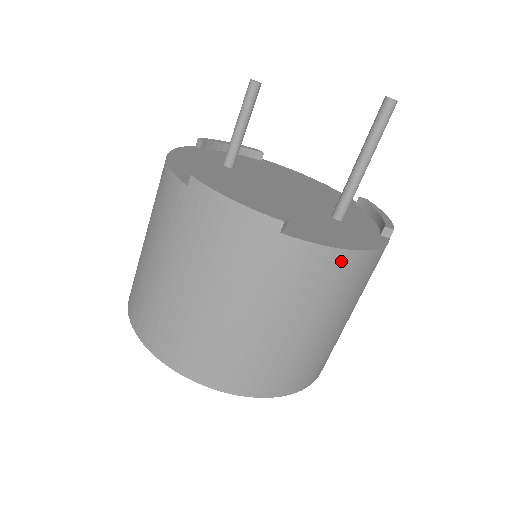
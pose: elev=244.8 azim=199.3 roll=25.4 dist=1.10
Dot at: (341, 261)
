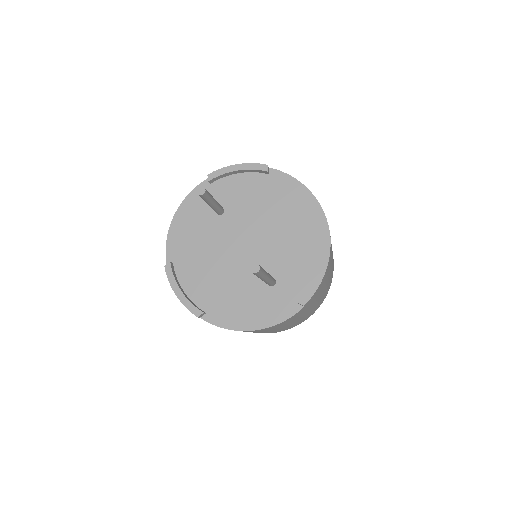
Dot at: occluded
